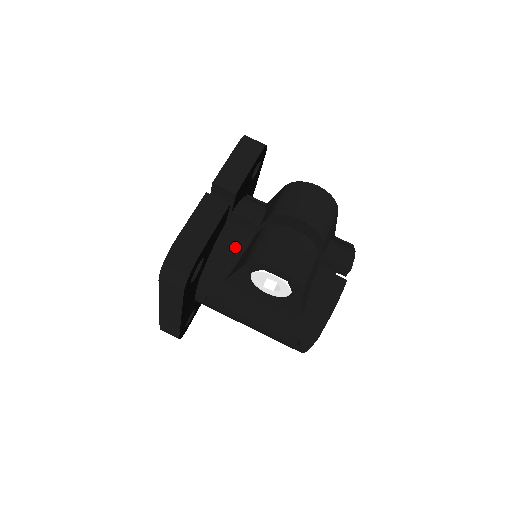
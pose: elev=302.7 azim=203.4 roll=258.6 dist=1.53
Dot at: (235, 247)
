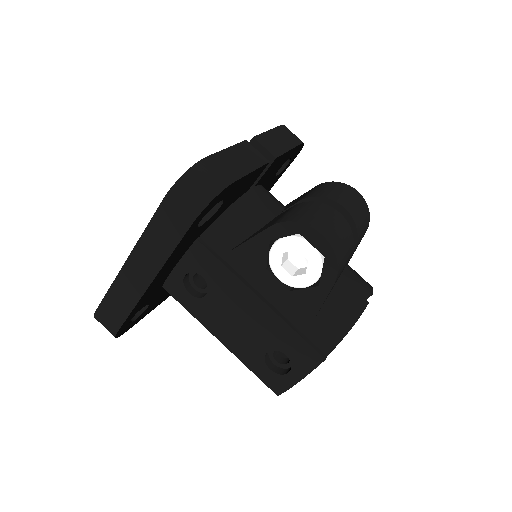
Dot at: (253, 218)
